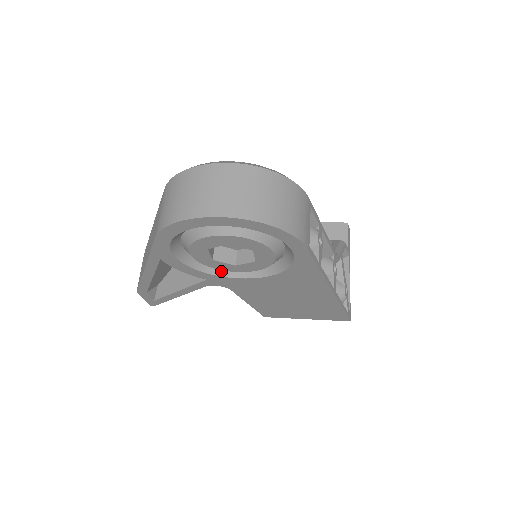
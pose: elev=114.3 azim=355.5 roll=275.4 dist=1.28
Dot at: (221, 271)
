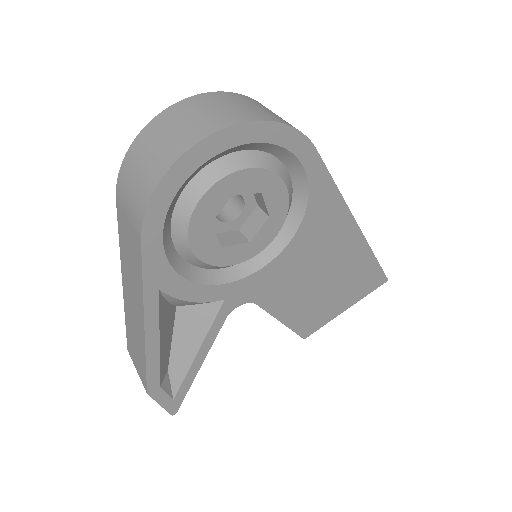
Dot at: (235, 273)
